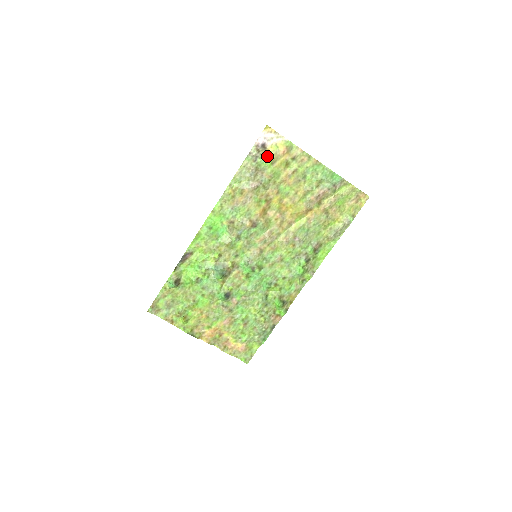
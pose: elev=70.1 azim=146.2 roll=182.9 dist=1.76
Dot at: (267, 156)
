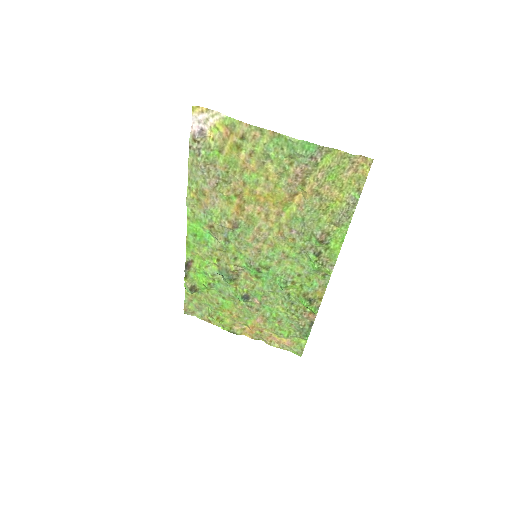
Dot at: (210, 144)
